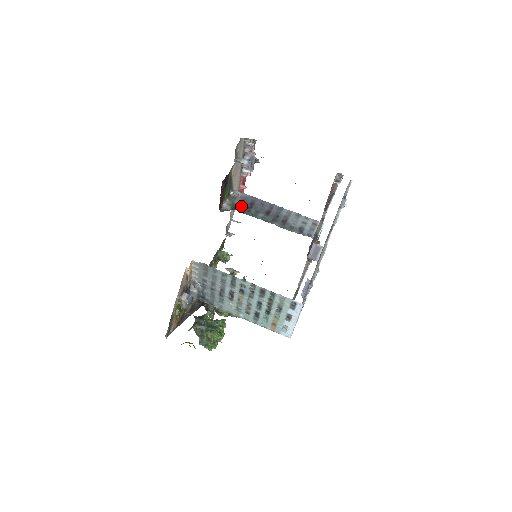
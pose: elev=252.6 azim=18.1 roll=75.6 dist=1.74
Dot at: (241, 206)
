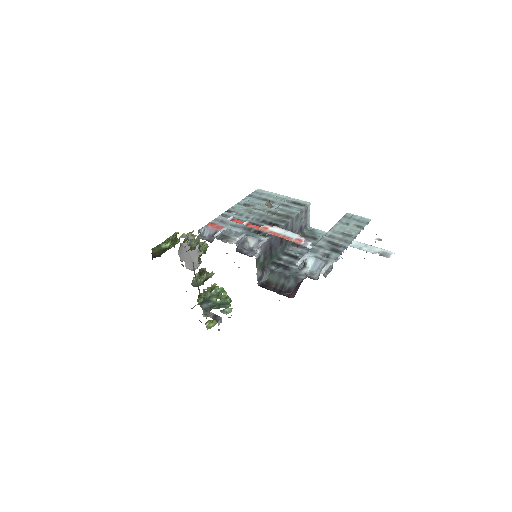
Dot at: (266, 260)
